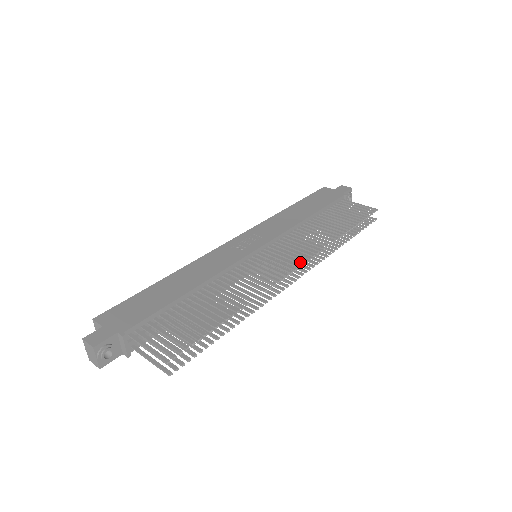
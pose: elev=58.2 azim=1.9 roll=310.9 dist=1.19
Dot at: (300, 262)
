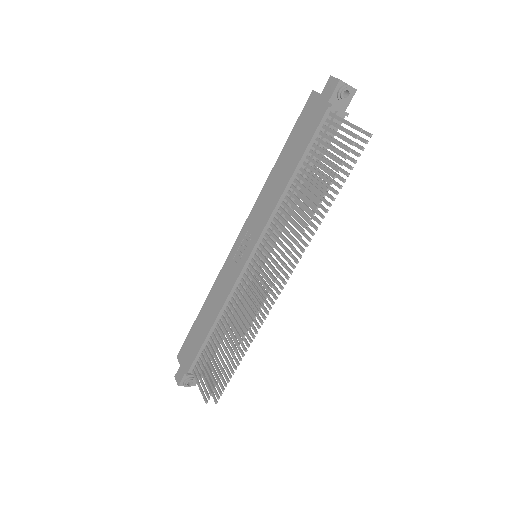
Dot at: (276, 274)
